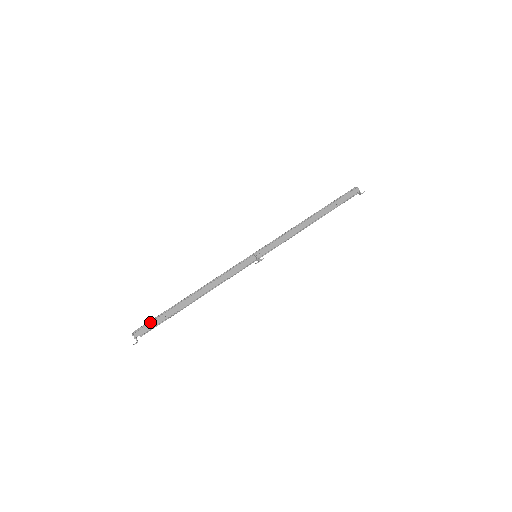
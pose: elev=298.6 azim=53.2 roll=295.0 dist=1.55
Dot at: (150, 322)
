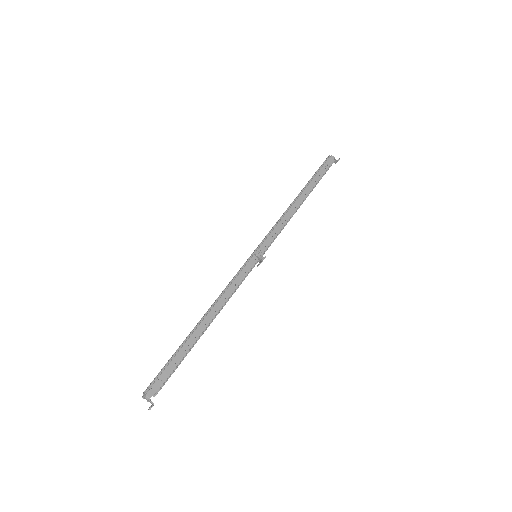
Dot at: (161, 373)
